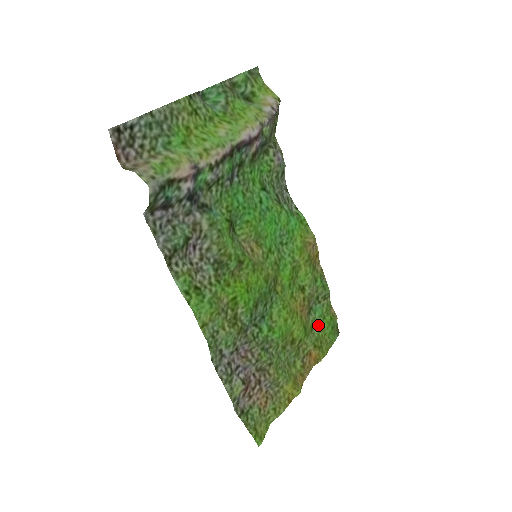
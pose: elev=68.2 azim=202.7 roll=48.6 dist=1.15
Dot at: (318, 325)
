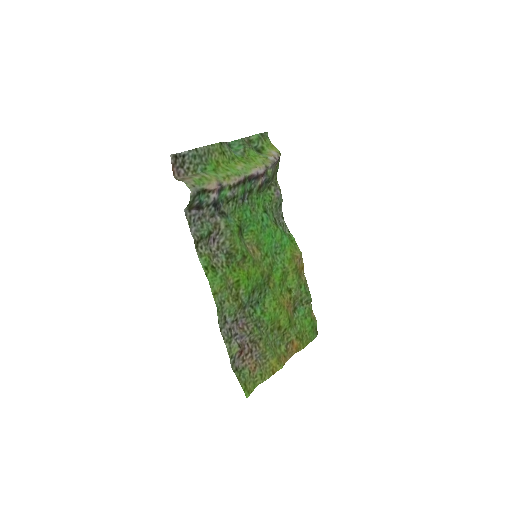
Dot at: (300, 322)
